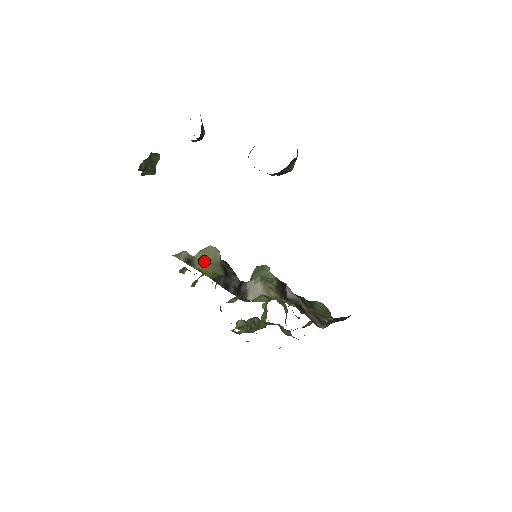
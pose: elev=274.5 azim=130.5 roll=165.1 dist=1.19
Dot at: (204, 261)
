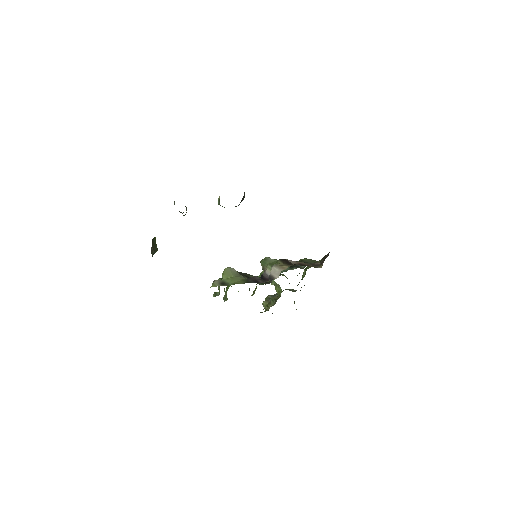
Dot at: (230, 278)
